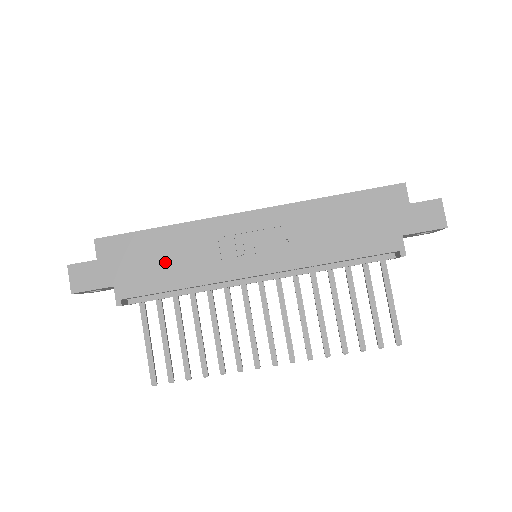
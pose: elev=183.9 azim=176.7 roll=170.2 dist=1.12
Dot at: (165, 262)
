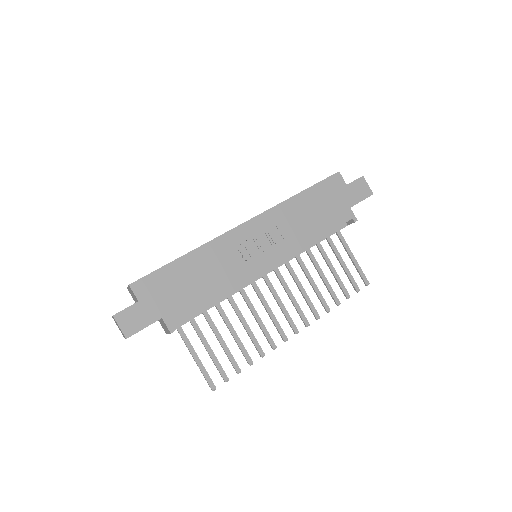
Dot at: (197, 282)
